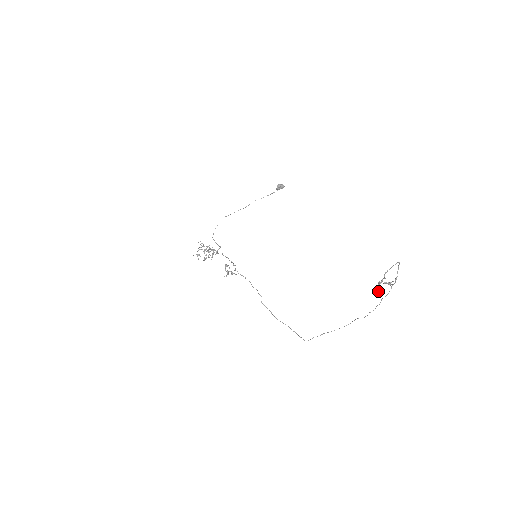
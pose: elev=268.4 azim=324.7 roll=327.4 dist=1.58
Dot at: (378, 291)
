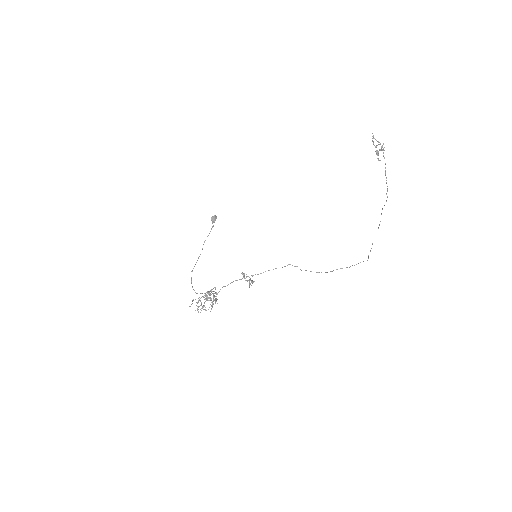
Dot at: occluded
